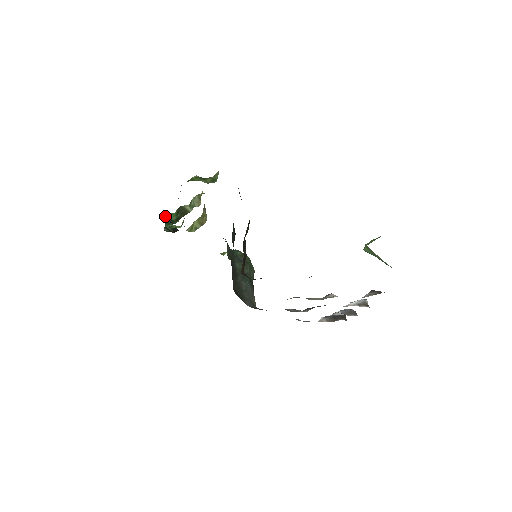
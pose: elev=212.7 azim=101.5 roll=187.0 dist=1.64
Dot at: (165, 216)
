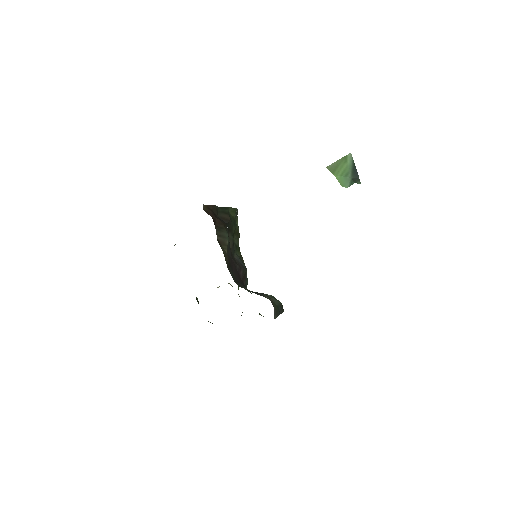
Dot at: occluded
